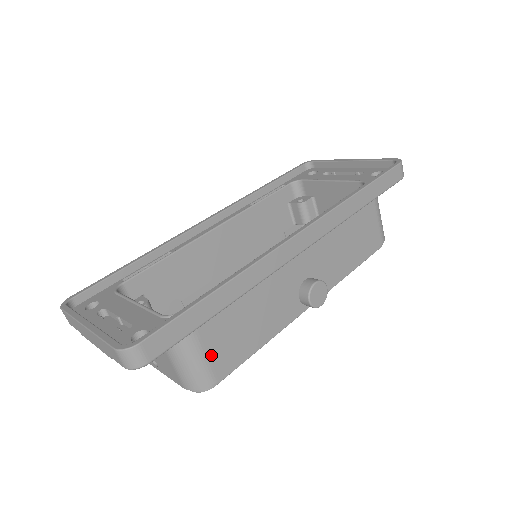
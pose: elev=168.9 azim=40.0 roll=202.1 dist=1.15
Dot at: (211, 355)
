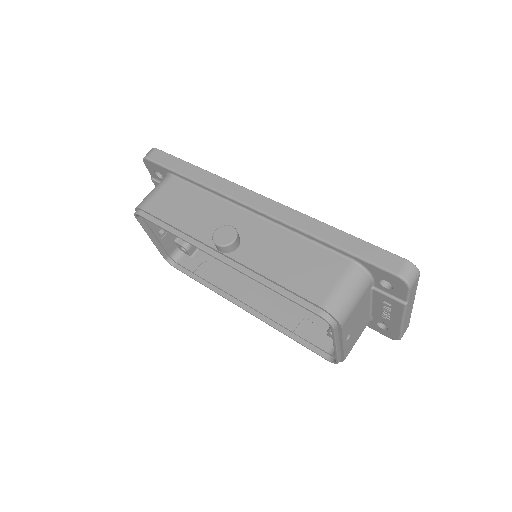
Dot at: (158, 195)
